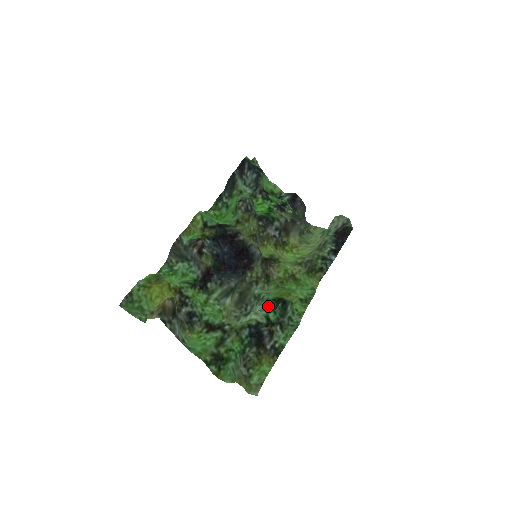
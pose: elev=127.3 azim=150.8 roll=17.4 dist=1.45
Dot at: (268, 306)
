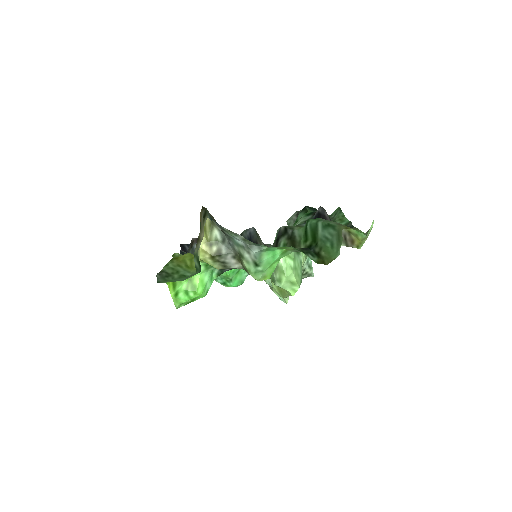
Dot at: (300, 217)
